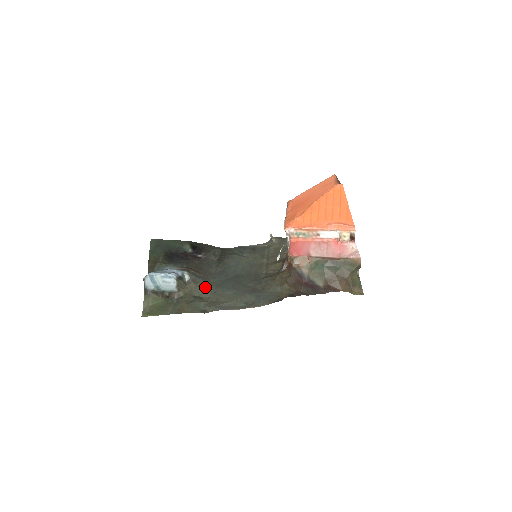
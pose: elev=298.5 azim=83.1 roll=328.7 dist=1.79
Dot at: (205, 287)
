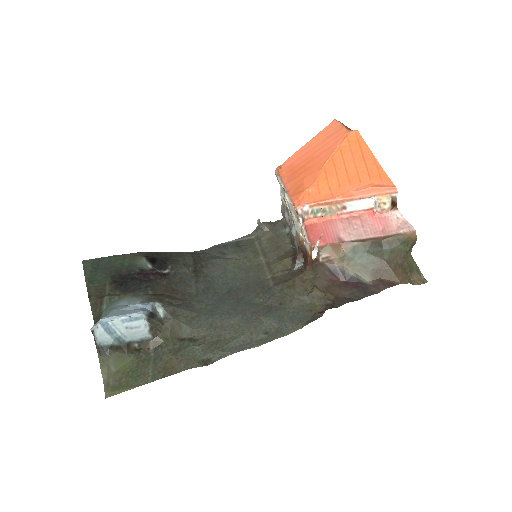
Dot at: (192, 320)
